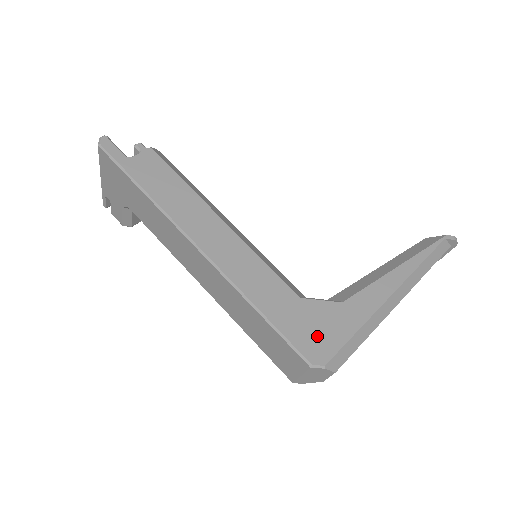
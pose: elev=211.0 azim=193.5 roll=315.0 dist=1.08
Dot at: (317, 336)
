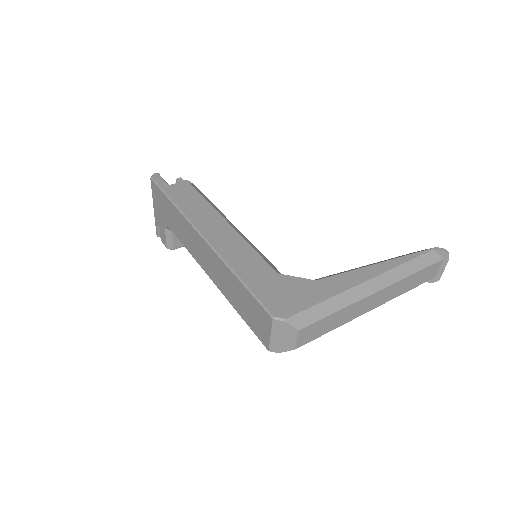
Dot at: (285, 299)
